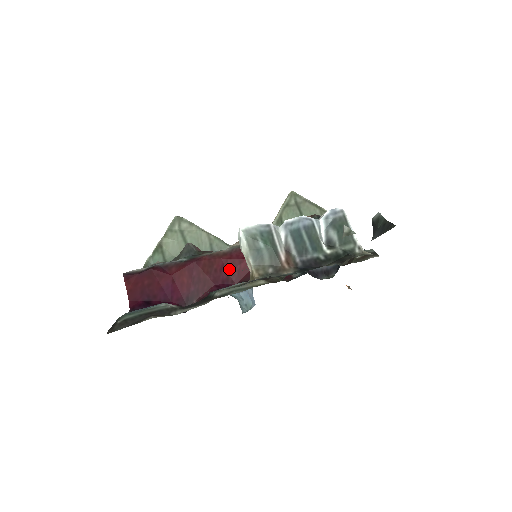
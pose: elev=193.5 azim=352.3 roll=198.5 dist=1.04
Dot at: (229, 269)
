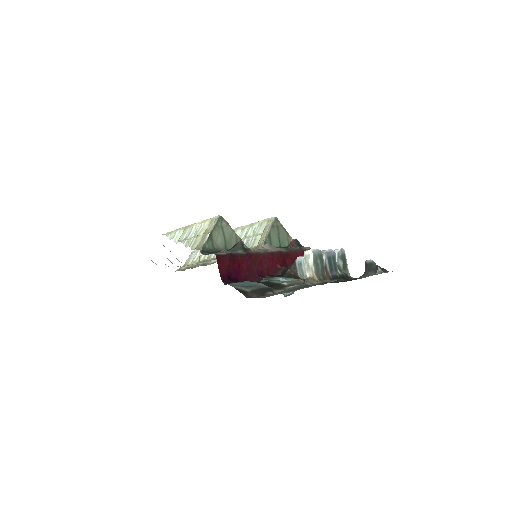
Dot at: (264, 265)
